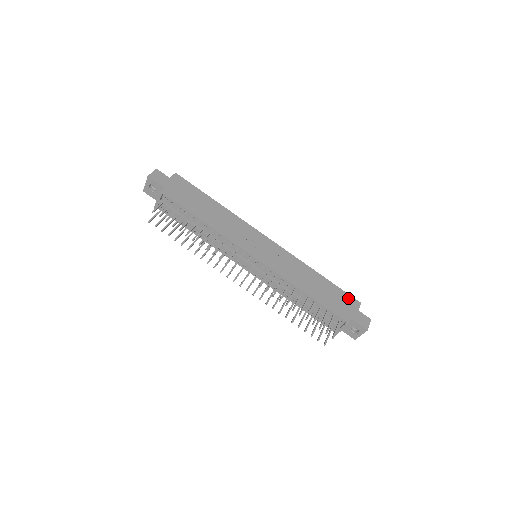
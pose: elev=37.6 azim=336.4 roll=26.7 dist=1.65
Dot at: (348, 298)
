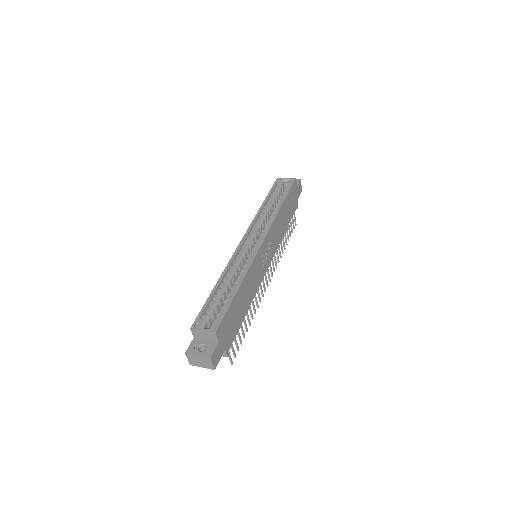
Dot at: (293, 189)
